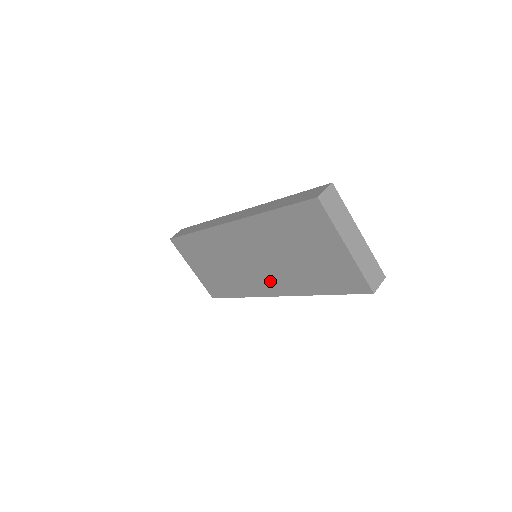
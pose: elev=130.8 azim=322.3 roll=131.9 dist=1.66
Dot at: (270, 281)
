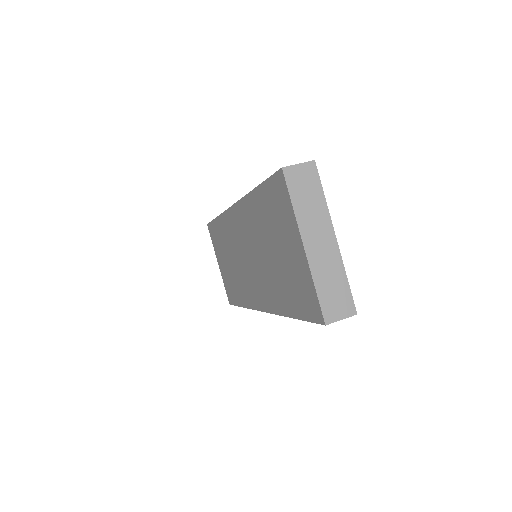
Dot at: (258, 289)
